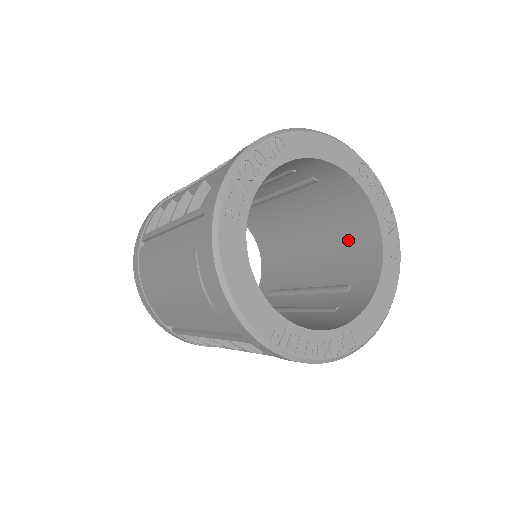
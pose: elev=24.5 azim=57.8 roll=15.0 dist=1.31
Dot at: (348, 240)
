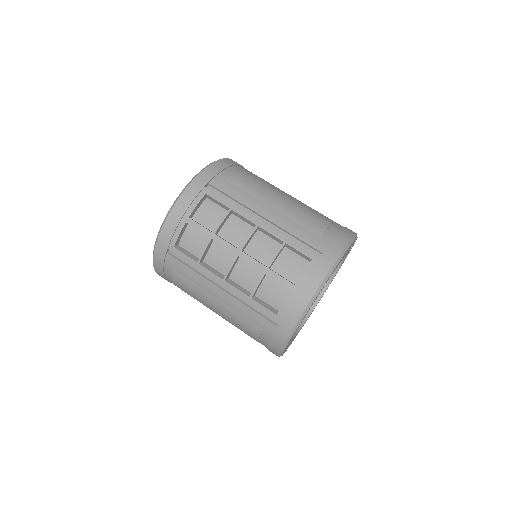
Dot at: occluded
